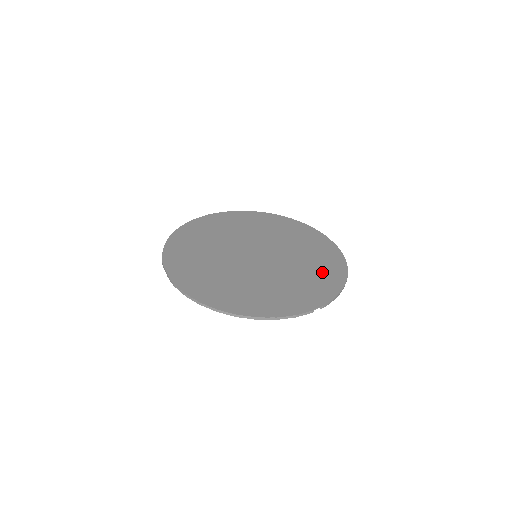
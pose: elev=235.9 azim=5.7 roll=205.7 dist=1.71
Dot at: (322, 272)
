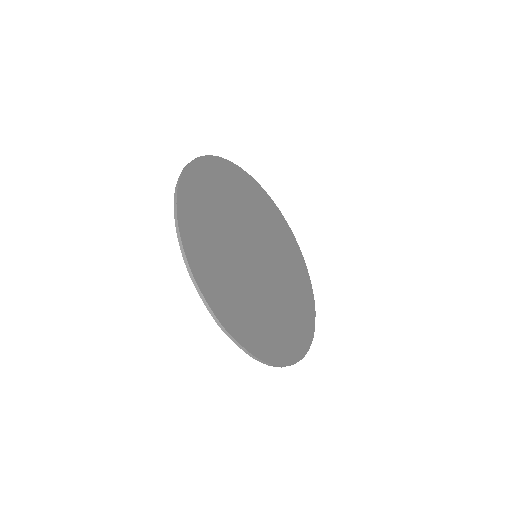
Dot at: (292, 253)
